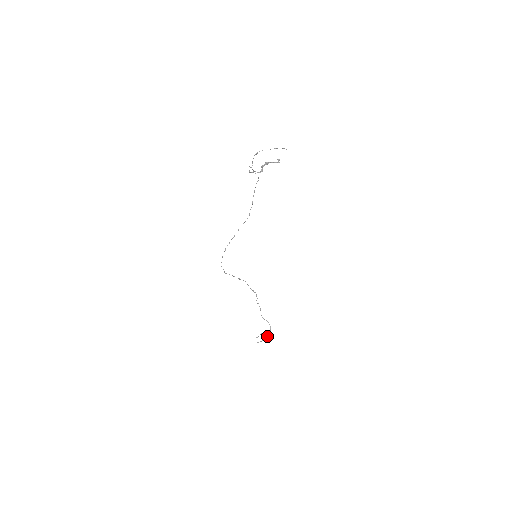
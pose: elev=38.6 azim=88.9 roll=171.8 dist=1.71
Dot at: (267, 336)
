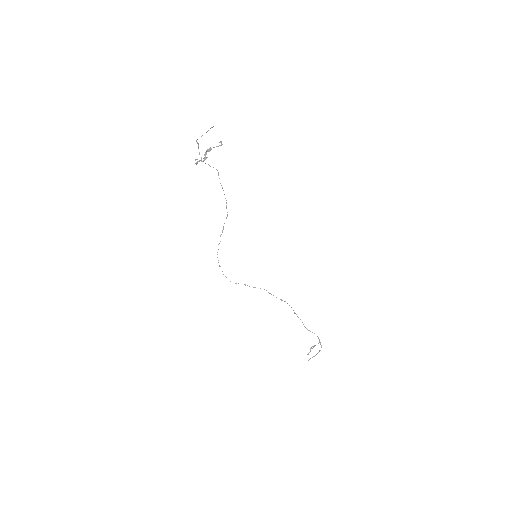
Dot at: (319, 351)
